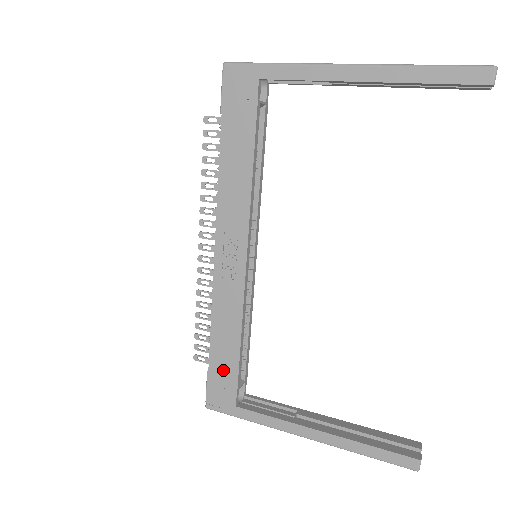
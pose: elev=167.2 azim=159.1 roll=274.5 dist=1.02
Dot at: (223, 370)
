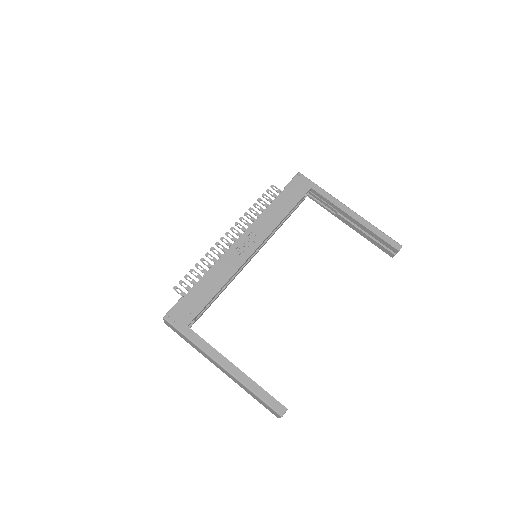
Dot at: (196, 300)
